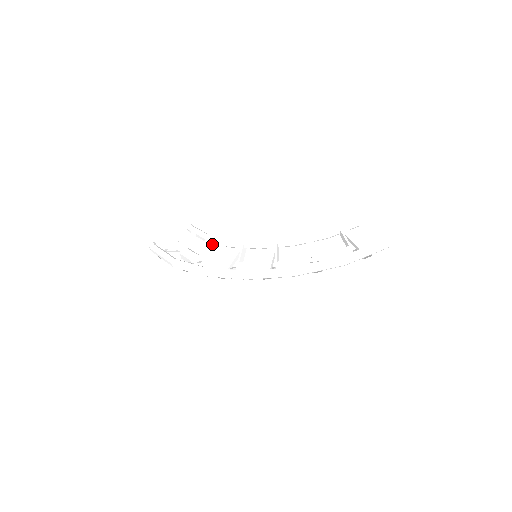
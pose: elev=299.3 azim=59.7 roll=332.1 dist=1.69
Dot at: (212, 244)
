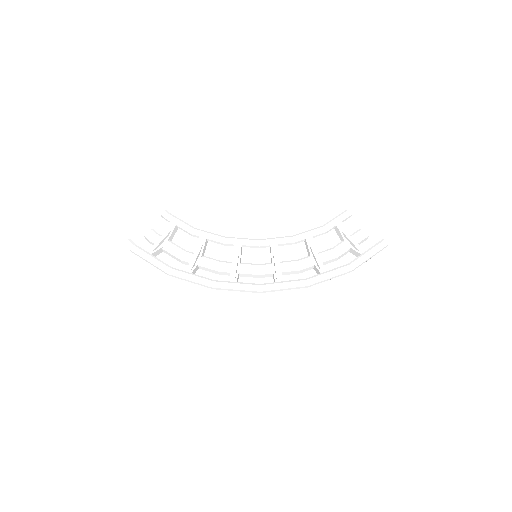
Dot at: (203, 242)
